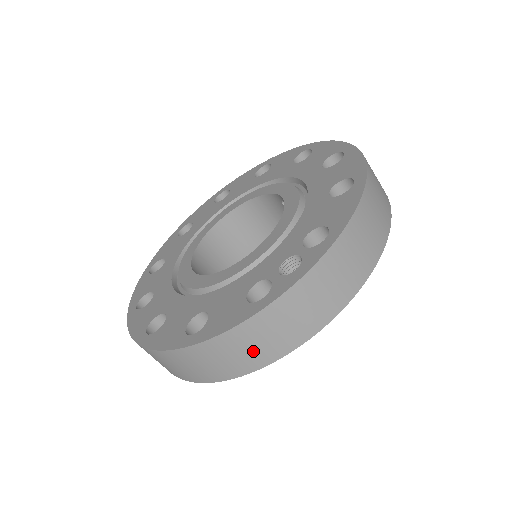
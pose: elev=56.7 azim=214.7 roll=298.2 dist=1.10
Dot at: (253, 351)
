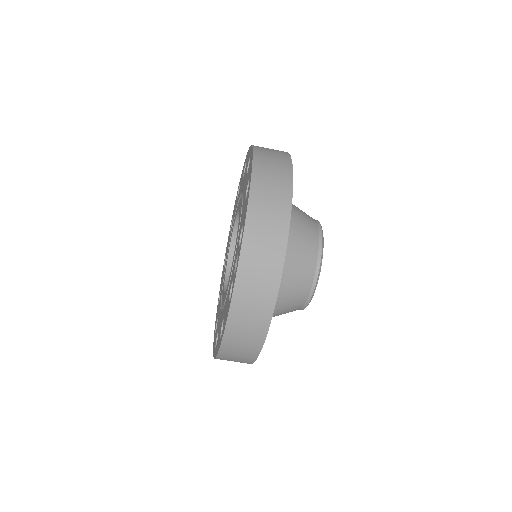
Dot at: (251, 328)
